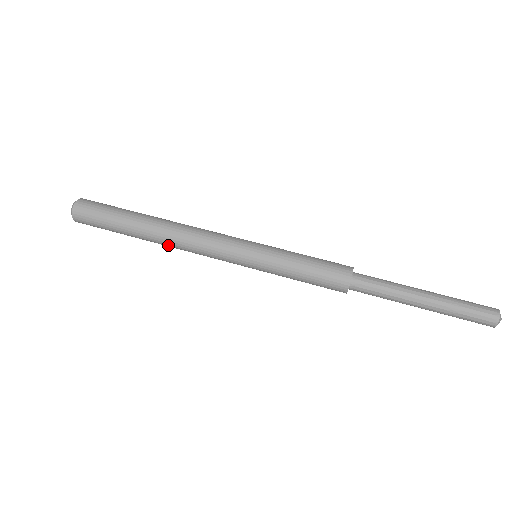
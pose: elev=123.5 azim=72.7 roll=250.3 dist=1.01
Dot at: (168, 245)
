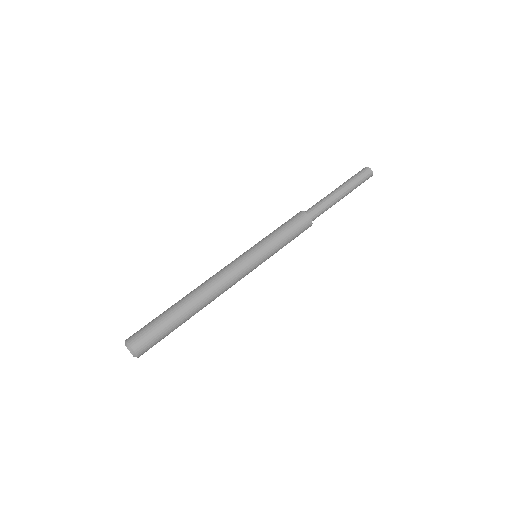
Dot at: (209, 302)
